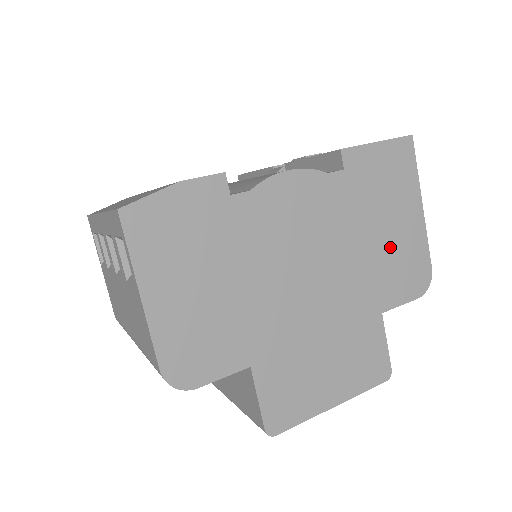
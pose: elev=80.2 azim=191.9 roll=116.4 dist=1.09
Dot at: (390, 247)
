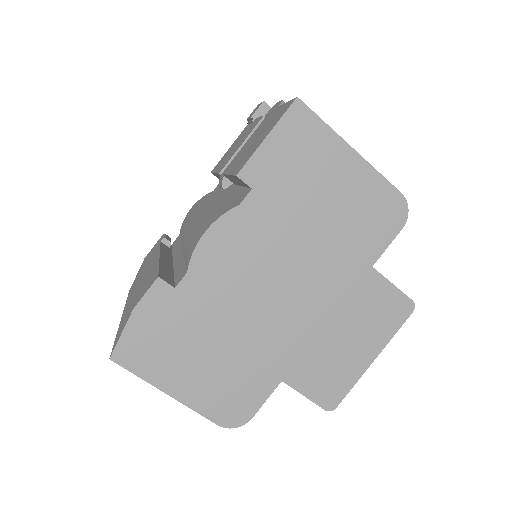
Dot at: (343, 211)
